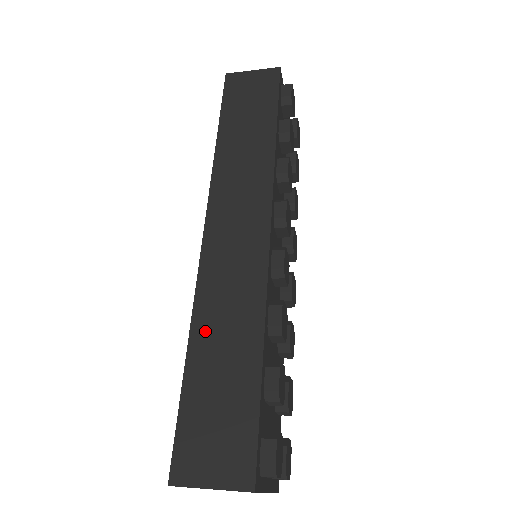
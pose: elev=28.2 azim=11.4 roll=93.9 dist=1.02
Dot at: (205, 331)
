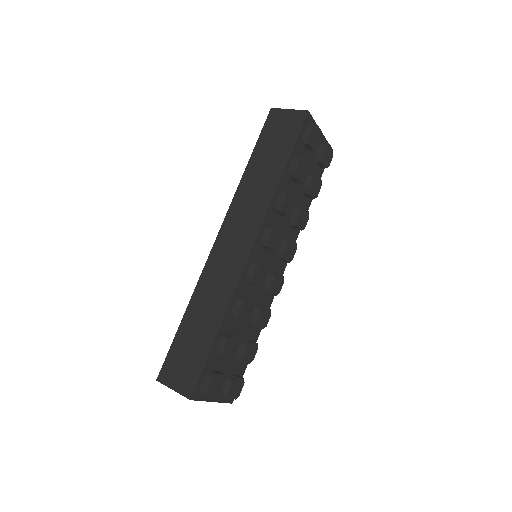
Dot at: (197, 304)
